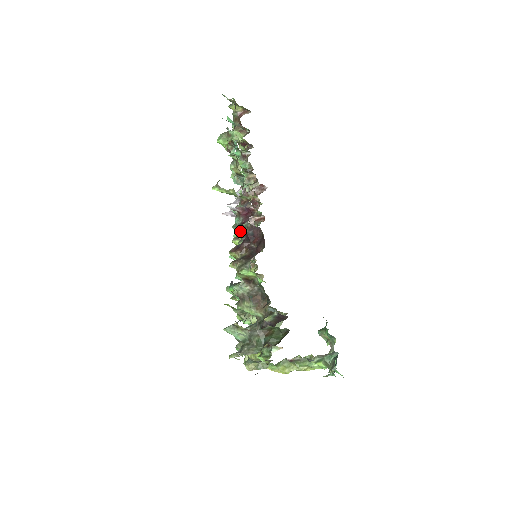
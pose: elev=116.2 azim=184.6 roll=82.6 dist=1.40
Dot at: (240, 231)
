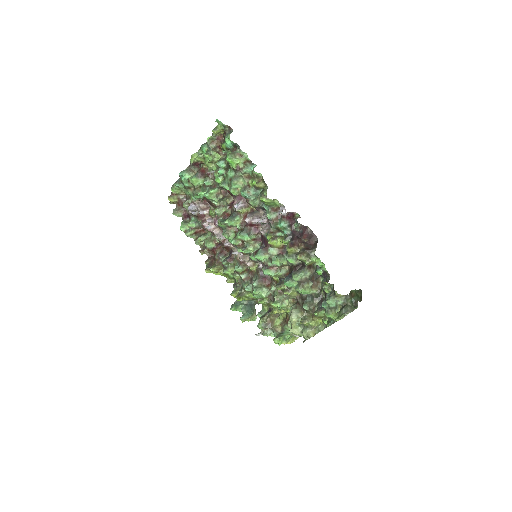
Dot at: (253, 236)
